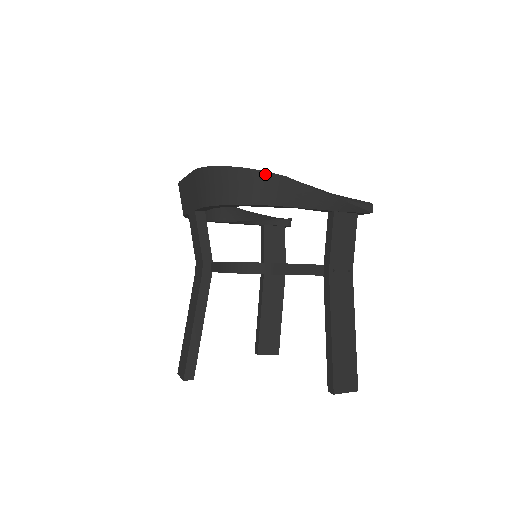
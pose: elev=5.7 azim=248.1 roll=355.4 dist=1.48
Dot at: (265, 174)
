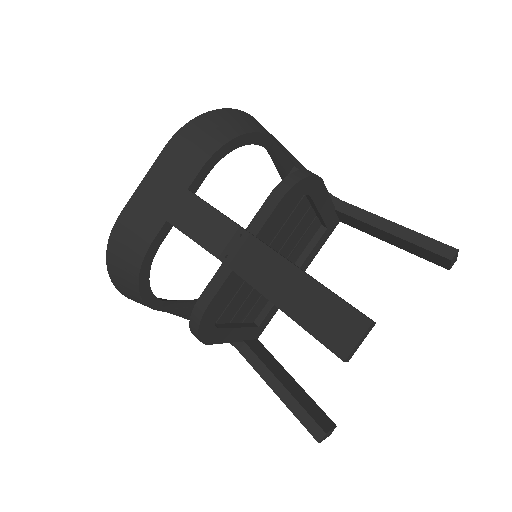
Dot at: (246, 114)
